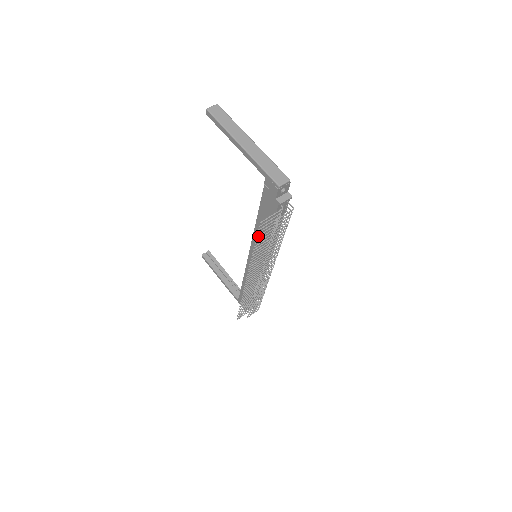
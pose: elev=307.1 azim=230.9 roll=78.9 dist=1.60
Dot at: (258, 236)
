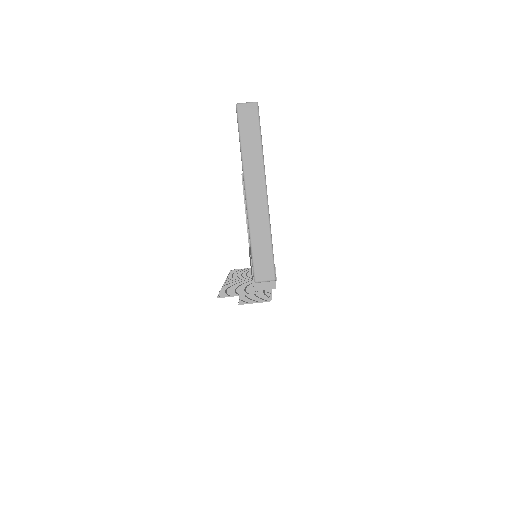
Dot at: (222, 292)
